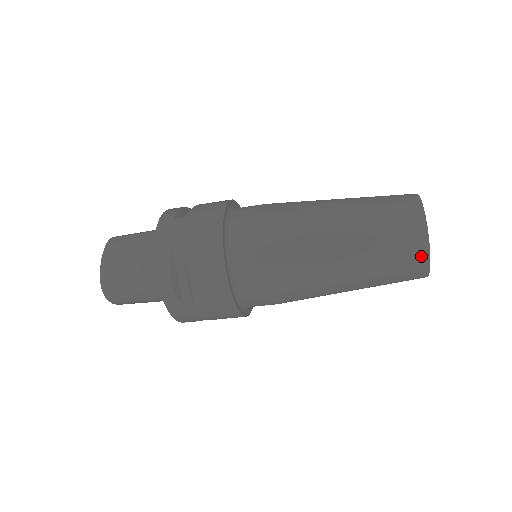
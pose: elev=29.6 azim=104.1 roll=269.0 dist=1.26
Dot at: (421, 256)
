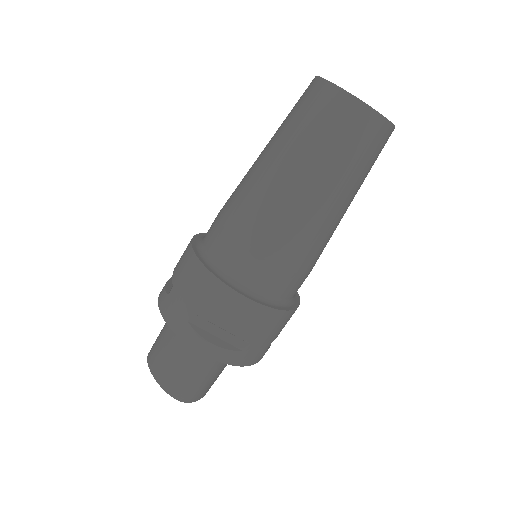
Dot at: (368, 118)
